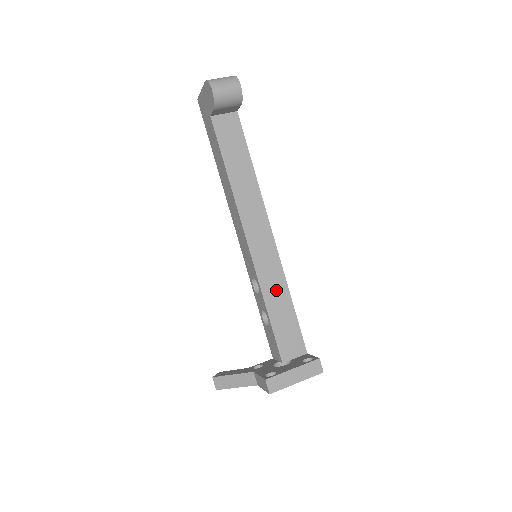
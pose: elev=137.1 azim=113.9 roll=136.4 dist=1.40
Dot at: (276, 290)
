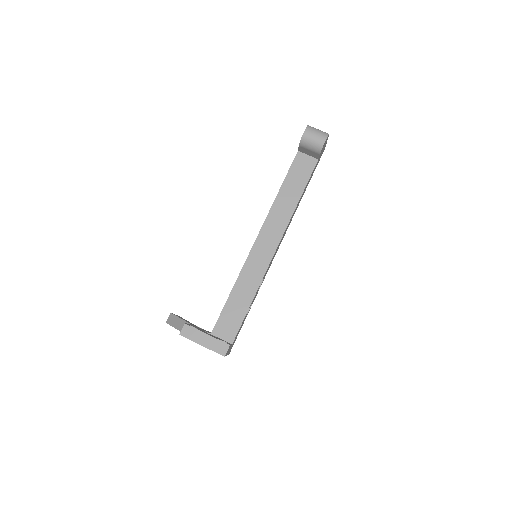
Dot at: (248, 285)
